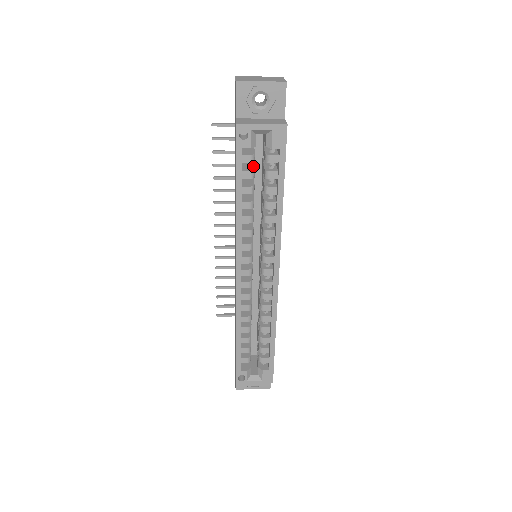
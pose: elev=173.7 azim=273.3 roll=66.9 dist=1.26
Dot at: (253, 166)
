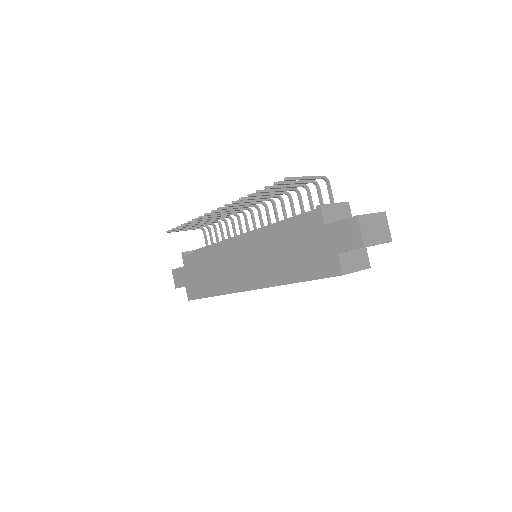
Dot at: occluded
